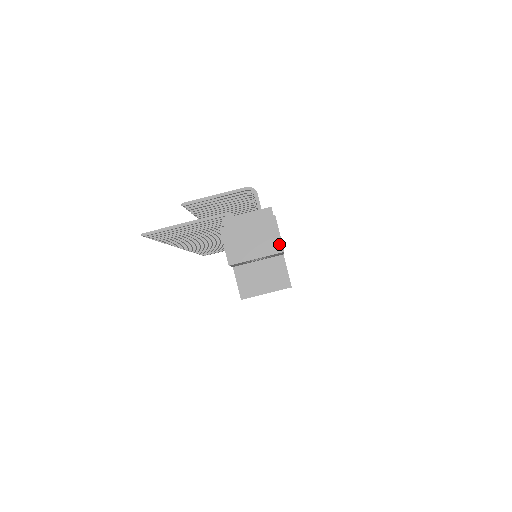
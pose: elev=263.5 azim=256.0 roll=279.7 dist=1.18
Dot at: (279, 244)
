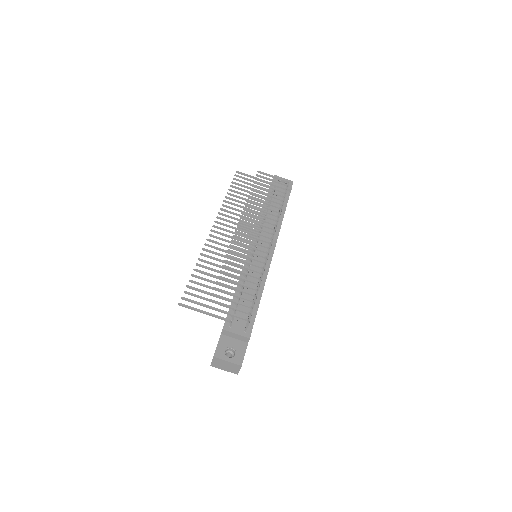
Dot at: (237, 372)
